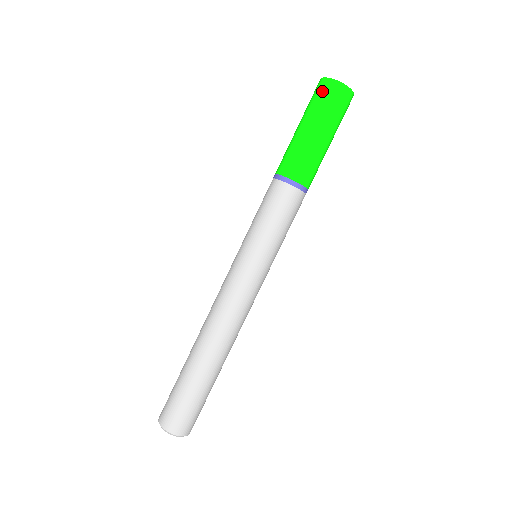
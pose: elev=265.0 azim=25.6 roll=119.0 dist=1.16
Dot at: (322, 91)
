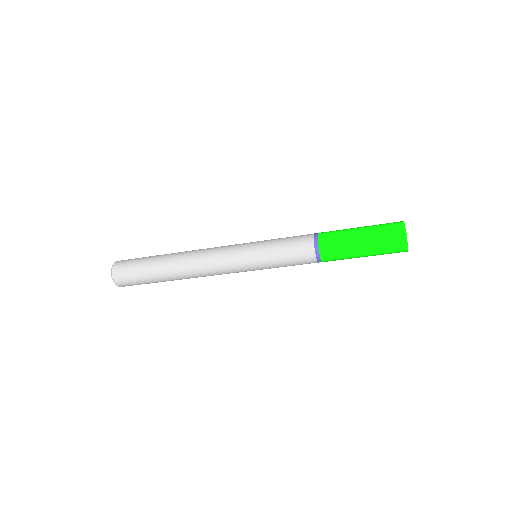
Dot at: (394, 233)
